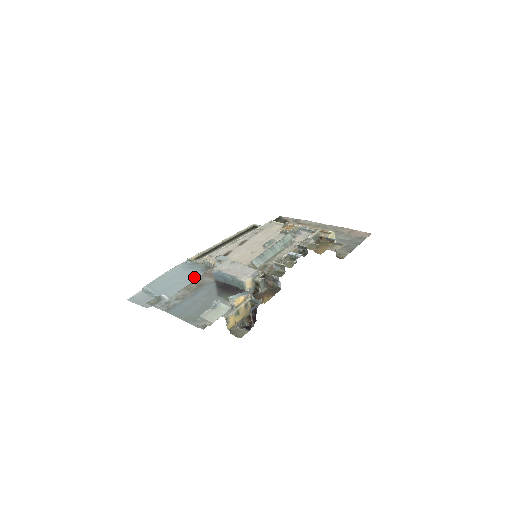
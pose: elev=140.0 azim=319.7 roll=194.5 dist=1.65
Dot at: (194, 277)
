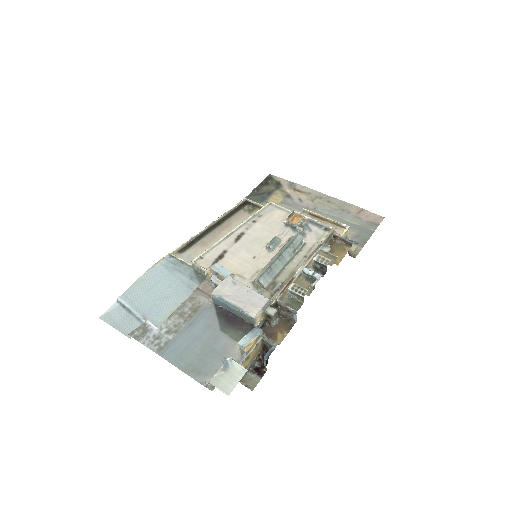
Dot at: (183, 288)
